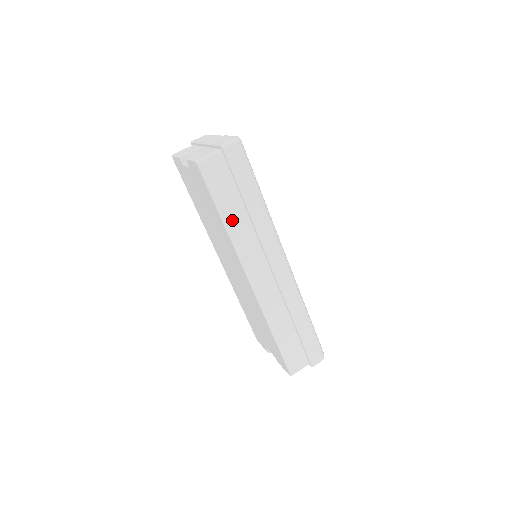
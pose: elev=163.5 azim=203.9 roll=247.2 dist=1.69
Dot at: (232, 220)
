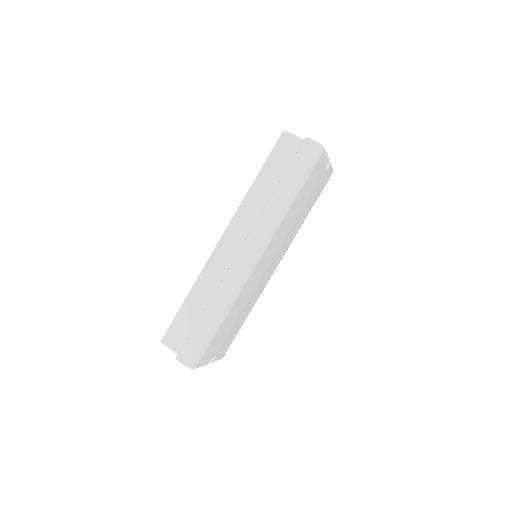
Dot at: (260, 186)
